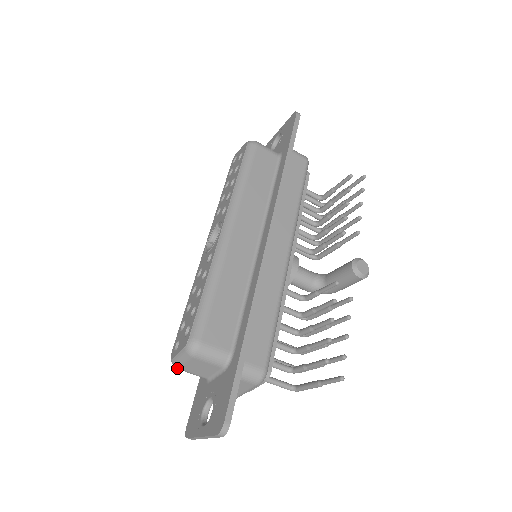
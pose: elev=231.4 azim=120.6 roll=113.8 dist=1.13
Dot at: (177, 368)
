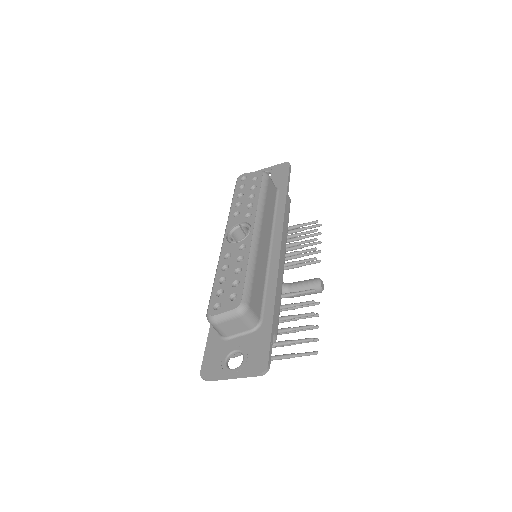
Dot at: (214, 323)
